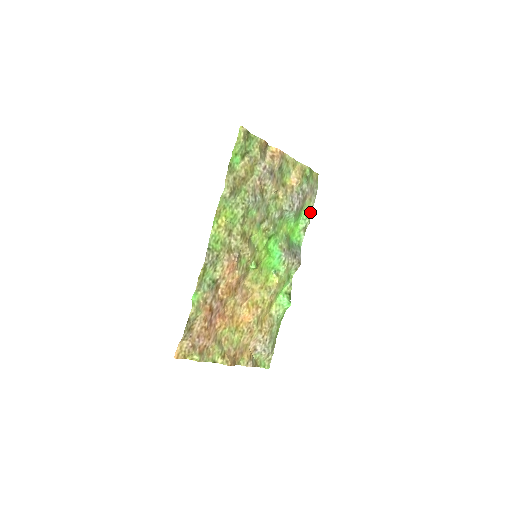
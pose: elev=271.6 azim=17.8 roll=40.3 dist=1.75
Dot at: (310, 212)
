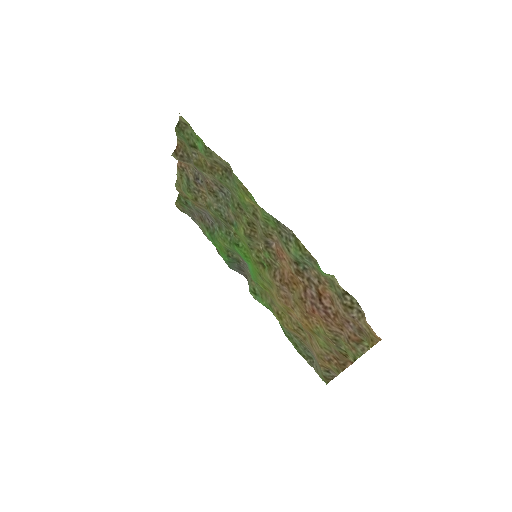
Dot at: (206, 236)
